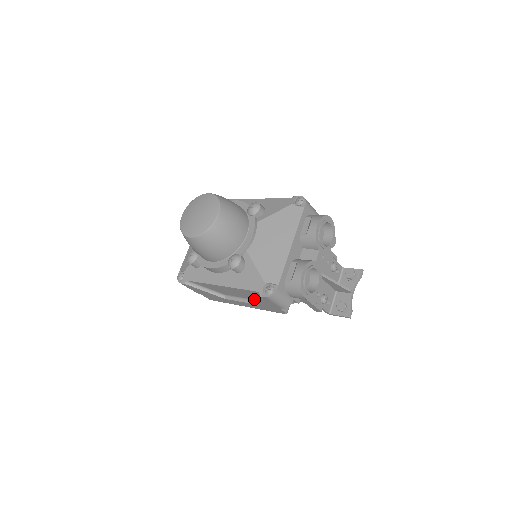
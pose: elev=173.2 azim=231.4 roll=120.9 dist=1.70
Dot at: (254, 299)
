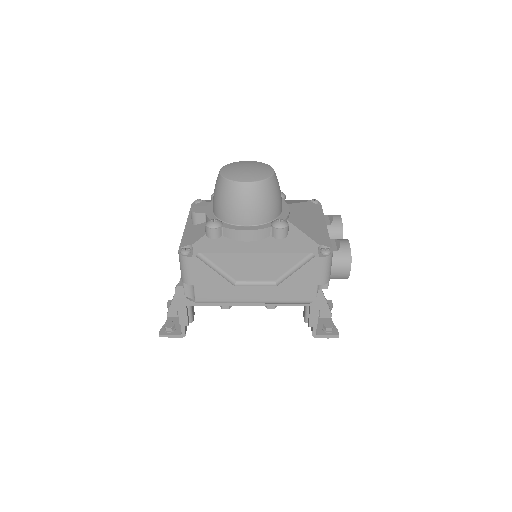
Dot at: (290, 273)
